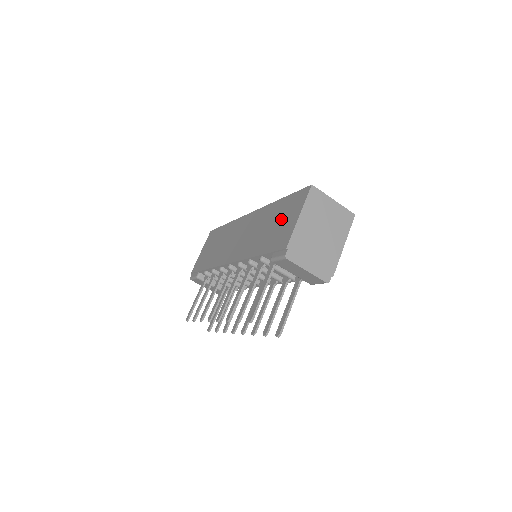
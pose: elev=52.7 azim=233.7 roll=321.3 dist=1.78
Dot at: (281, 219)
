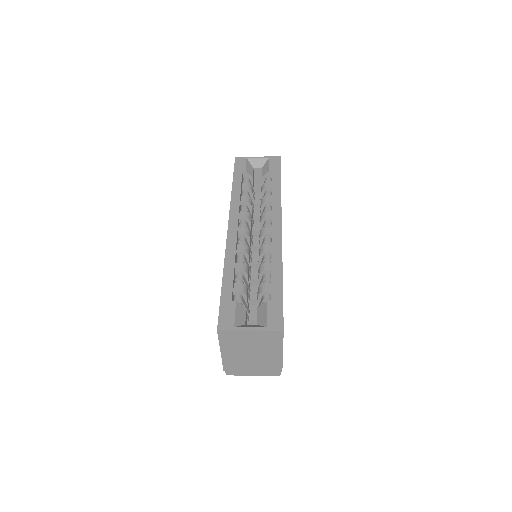
Dot at: occluded
